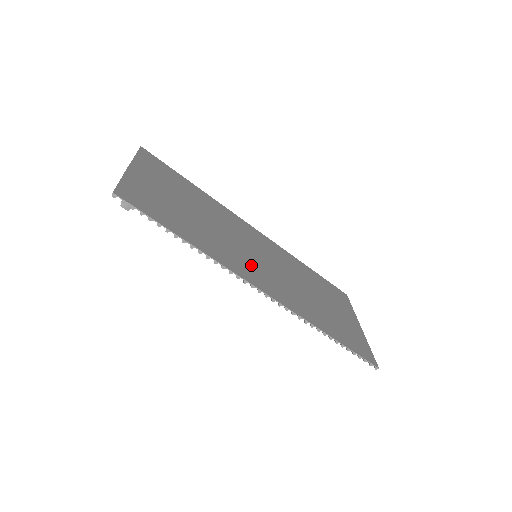
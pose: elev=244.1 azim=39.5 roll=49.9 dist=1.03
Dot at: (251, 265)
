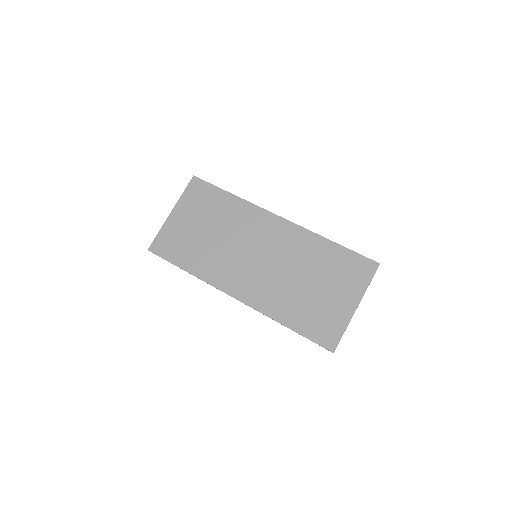
Dot at: (239, 272)
